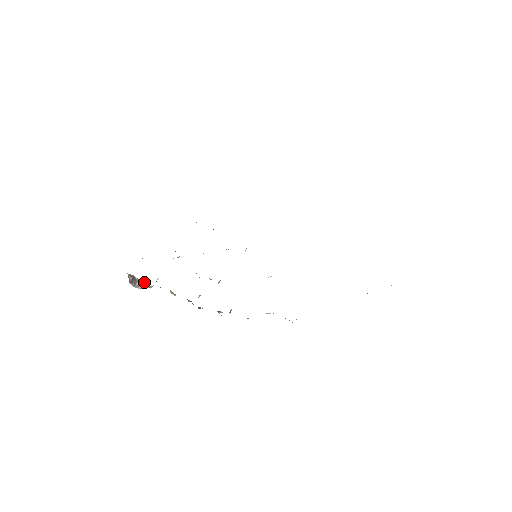
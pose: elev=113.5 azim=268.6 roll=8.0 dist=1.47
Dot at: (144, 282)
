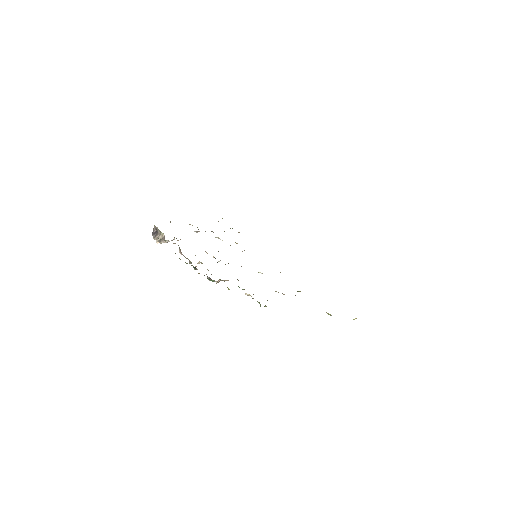
Dot at: (163, 236)
